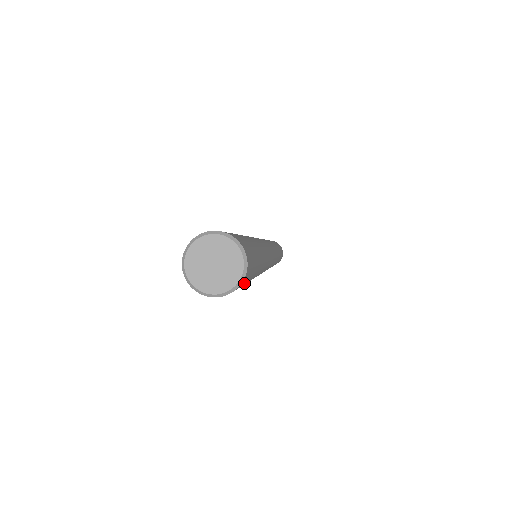
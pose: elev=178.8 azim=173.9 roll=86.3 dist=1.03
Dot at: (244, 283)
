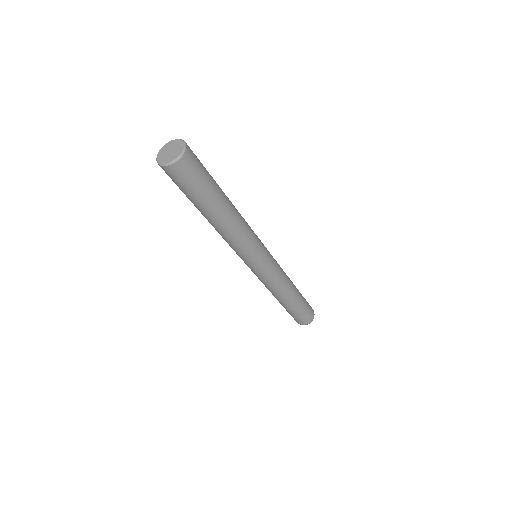
Dot at: (196, 169)
